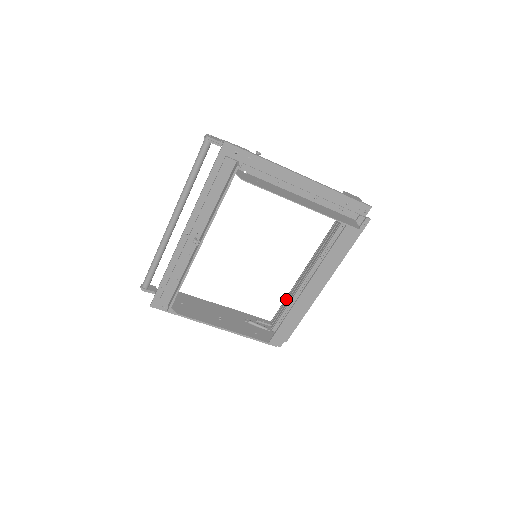
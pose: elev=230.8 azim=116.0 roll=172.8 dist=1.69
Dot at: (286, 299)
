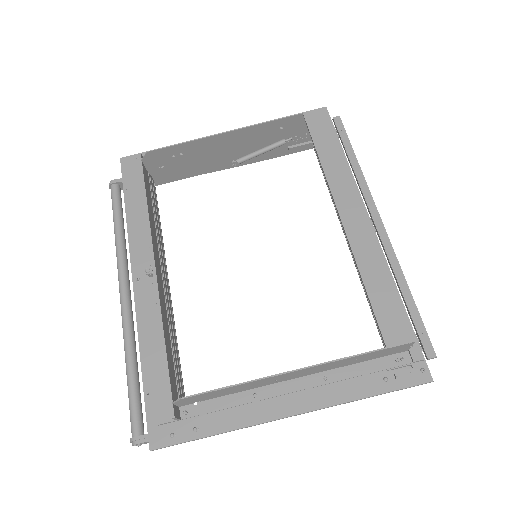
Dot at: (369, 305)
